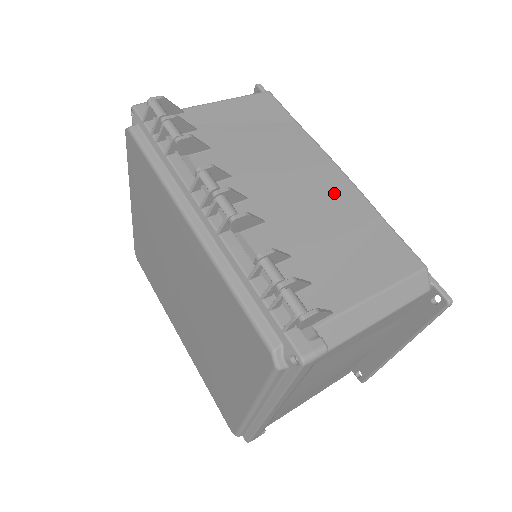
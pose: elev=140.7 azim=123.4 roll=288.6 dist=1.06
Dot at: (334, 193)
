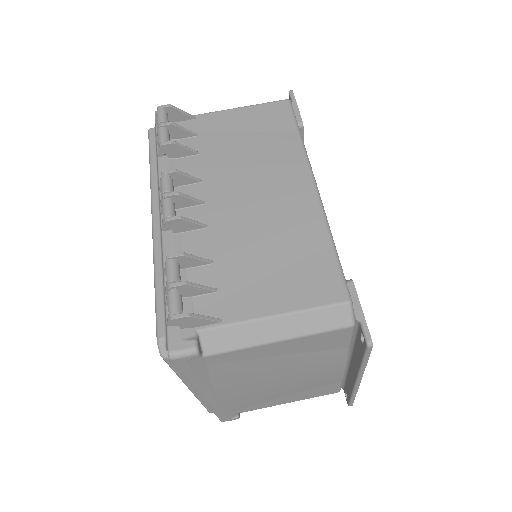
Dot at: (292, 209)
